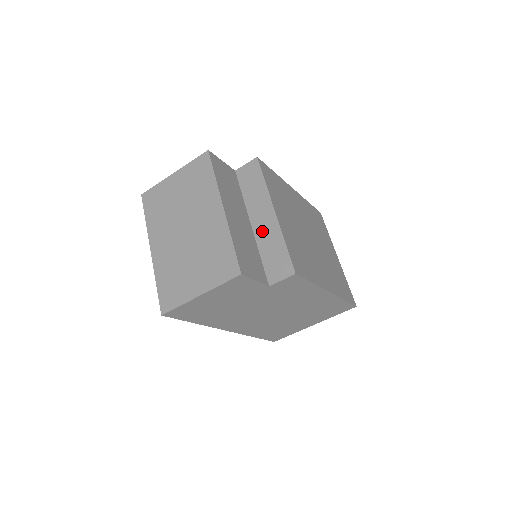
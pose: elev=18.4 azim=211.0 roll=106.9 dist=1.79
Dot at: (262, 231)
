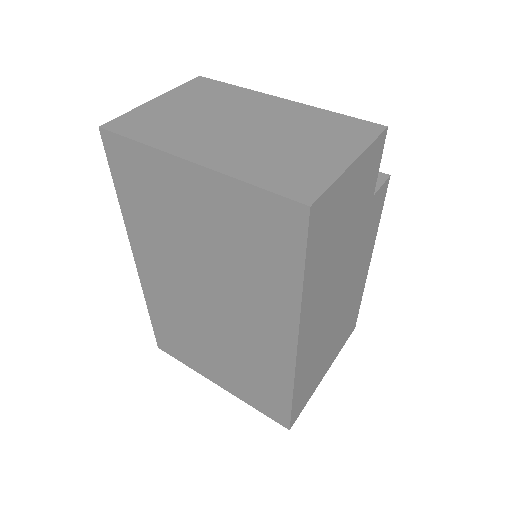
Dot at: occluded
